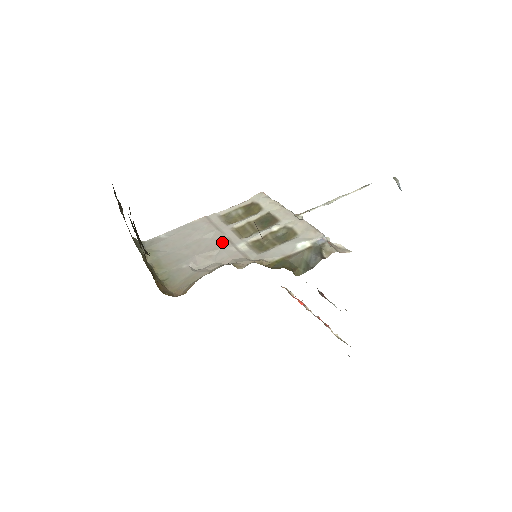
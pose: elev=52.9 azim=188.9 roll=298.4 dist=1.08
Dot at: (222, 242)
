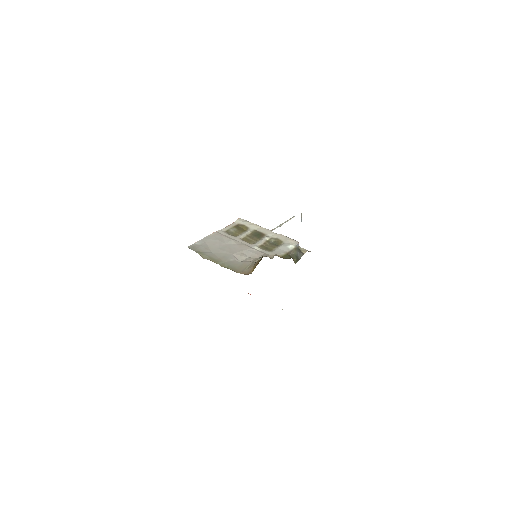
Dot at: (243, 246)
